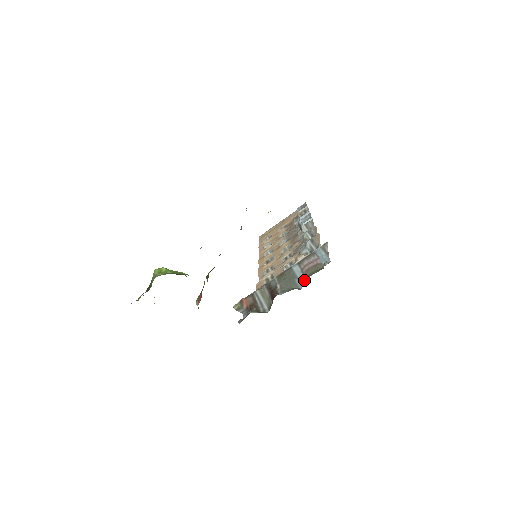
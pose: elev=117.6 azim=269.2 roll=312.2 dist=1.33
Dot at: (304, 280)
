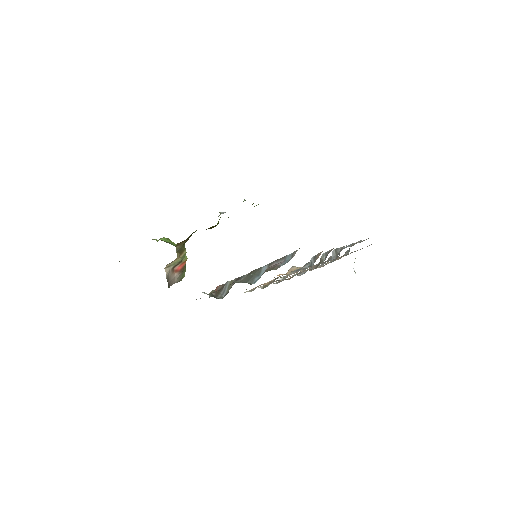
Dot at: (253, 274)
